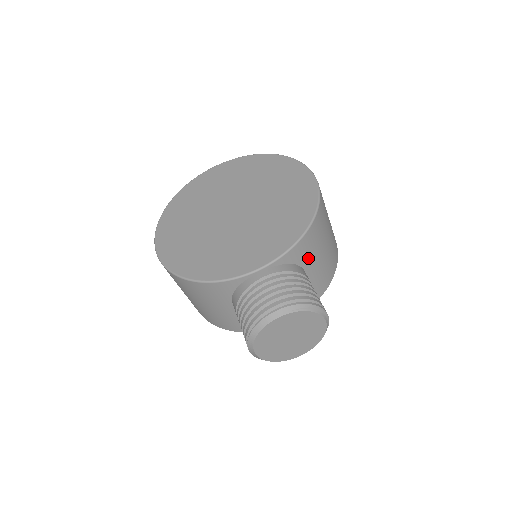
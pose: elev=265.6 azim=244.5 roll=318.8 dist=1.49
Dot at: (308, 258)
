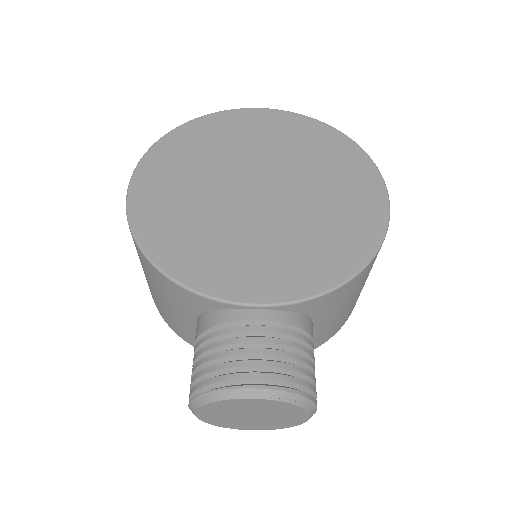
Dot at: (326, 311)
